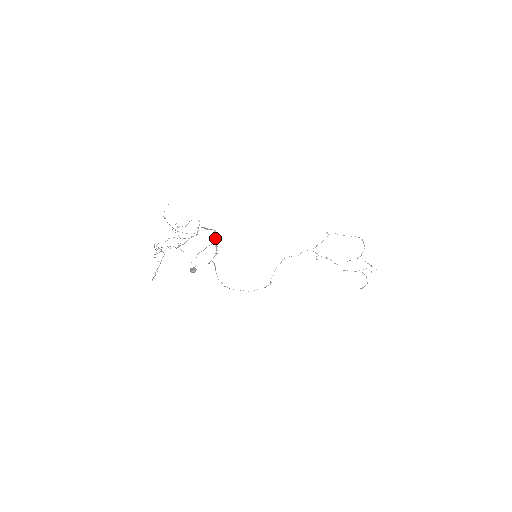
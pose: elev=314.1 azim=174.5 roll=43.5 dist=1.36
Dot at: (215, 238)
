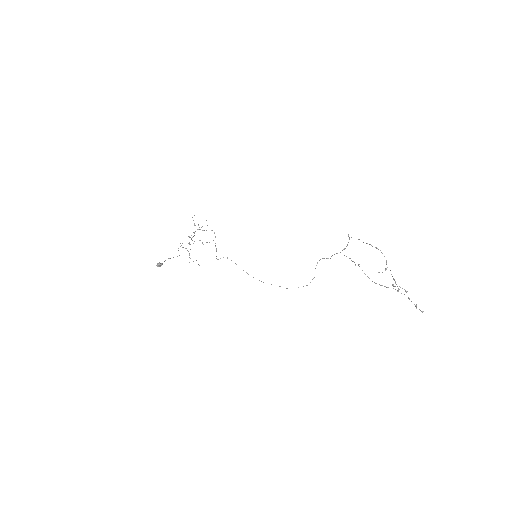
Dot at: occluded
